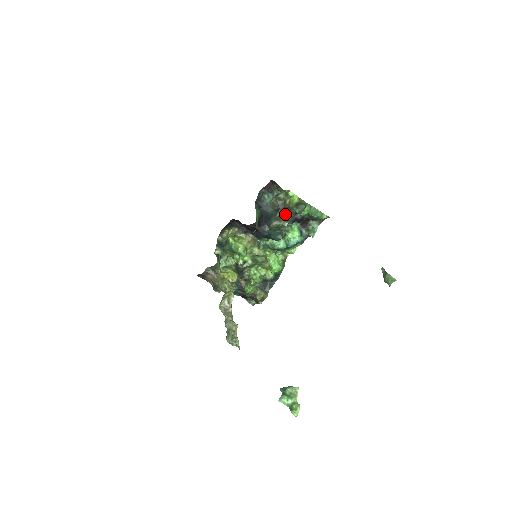
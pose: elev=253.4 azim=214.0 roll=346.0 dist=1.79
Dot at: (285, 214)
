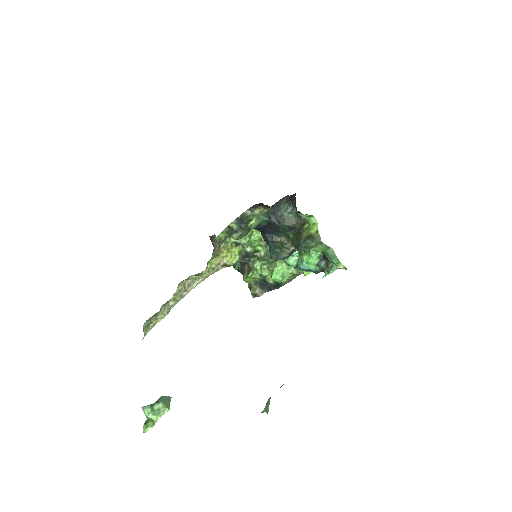
Dot at: (295, 237)
